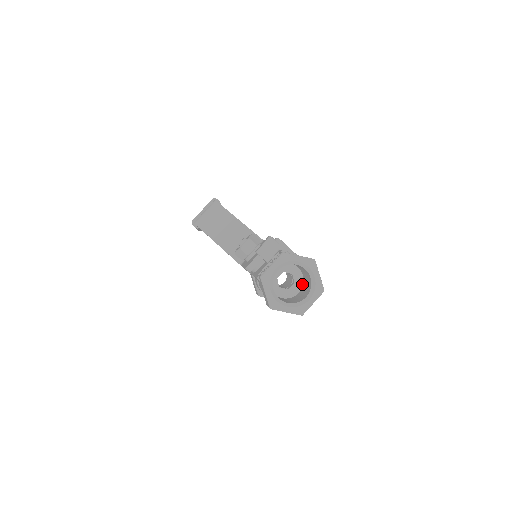
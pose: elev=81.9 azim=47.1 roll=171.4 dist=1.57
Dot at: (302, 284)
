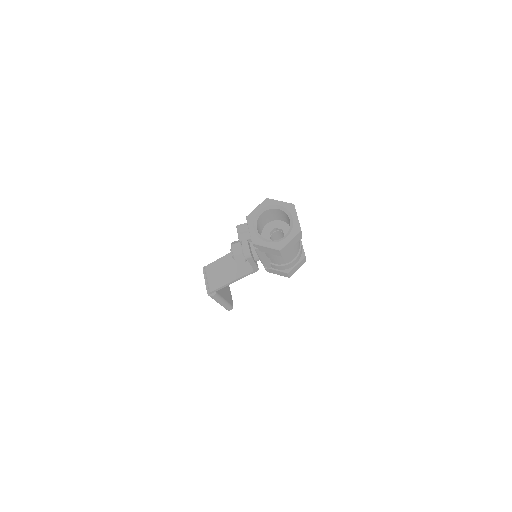
Dot at: (287, 225)
